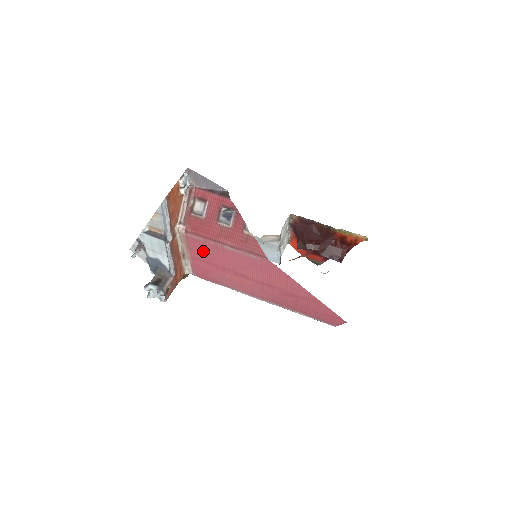
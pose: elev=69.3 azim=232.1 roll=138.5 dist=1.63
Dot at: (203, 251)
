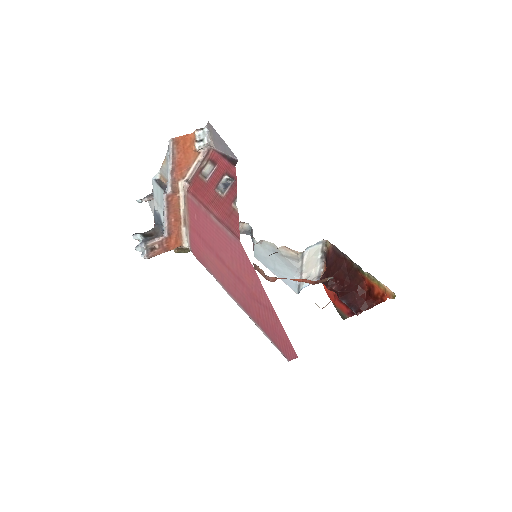
Dot at: (197, 219)
